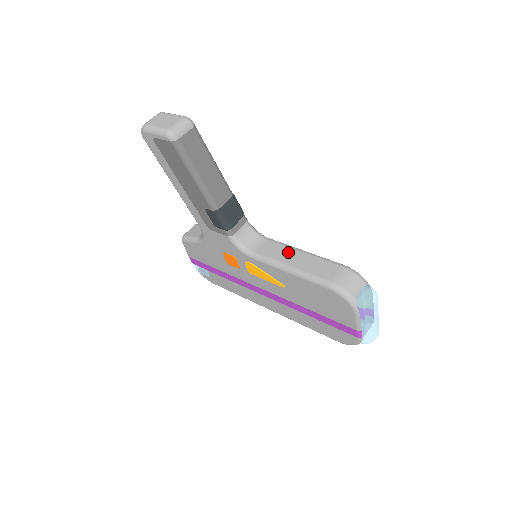
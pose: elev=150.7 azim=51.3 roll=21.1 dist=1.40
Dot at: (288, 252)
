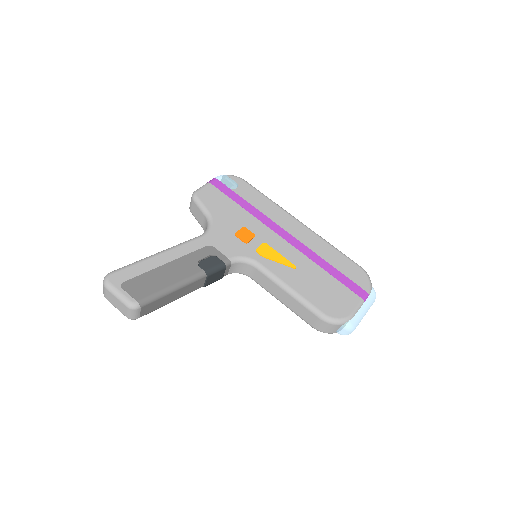
Dot at: (276, 289)
